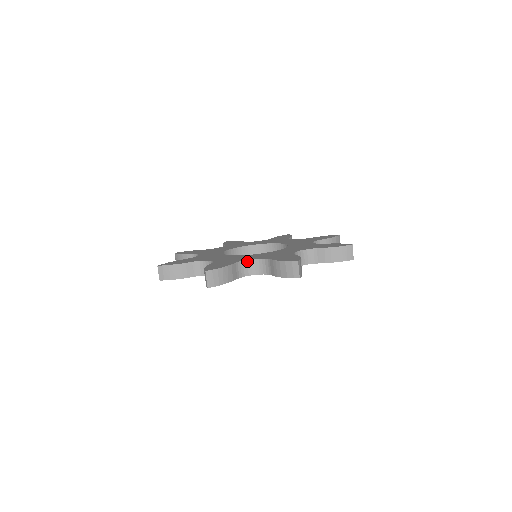
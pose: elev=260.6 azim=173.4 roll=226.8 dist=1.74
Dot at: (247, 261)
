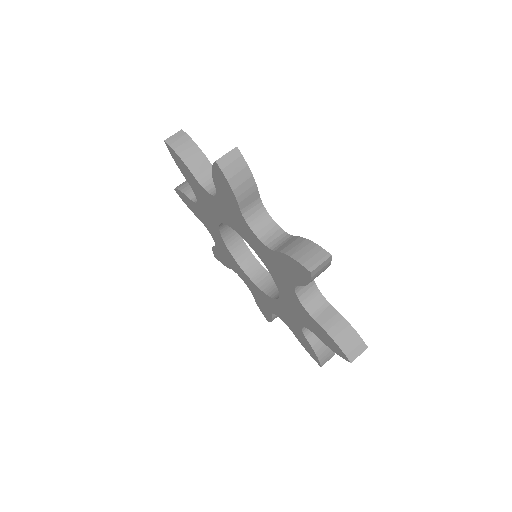
Dot at: occluded
